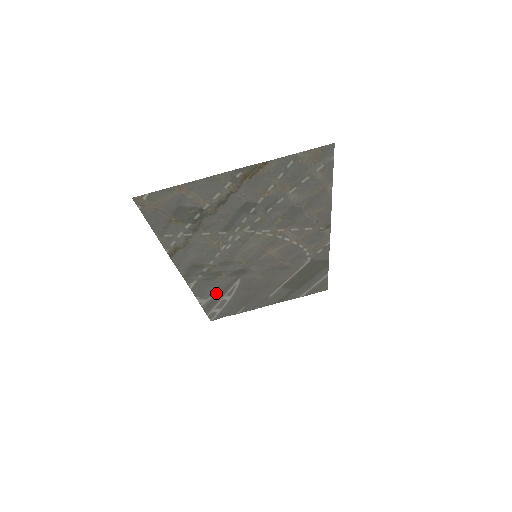
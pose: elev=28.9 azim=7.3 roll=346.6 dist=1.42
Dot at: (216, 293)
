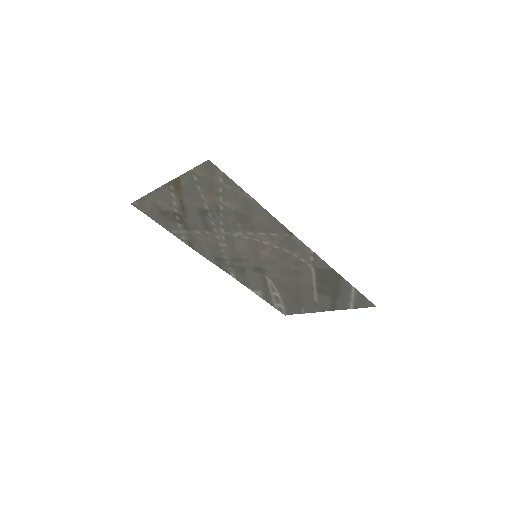
Dot at: (261, 287)
